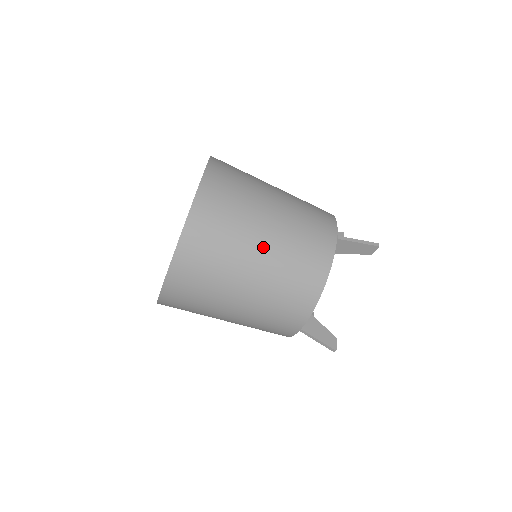
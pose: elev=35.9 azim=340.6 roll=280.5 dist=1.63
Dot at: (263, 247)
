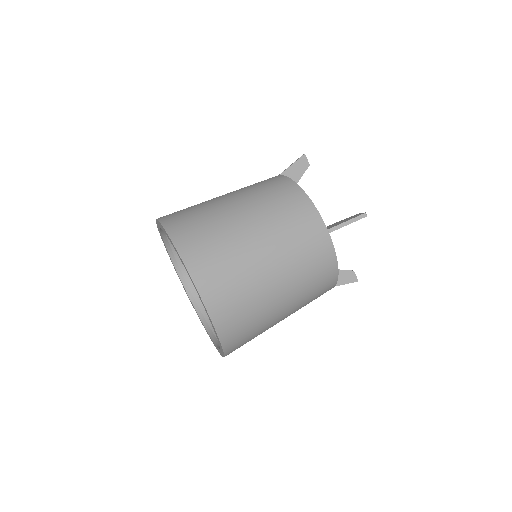
Dot at: (233, 202)
